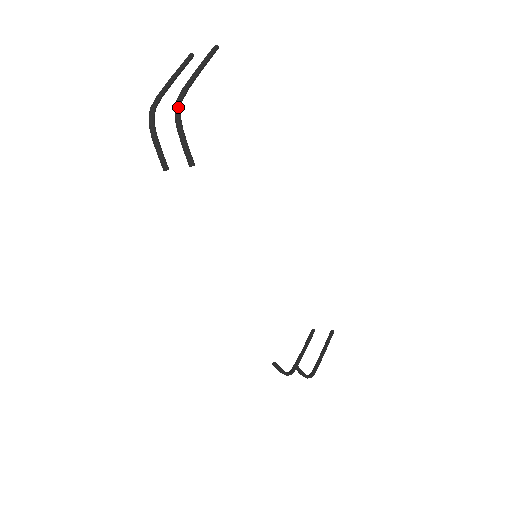
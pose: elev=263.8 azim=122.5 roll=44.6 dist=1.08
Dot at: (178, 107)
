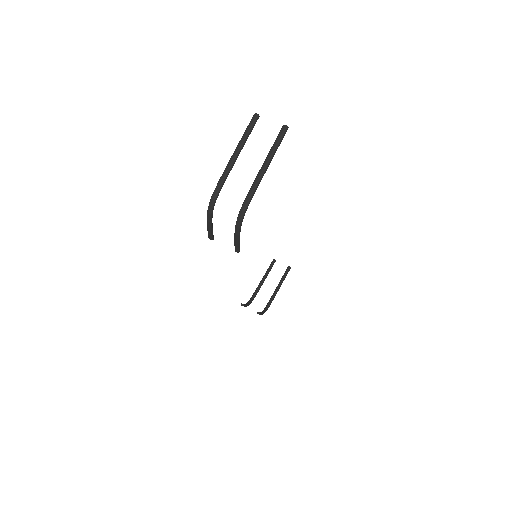
Dot at: (242, 218)
